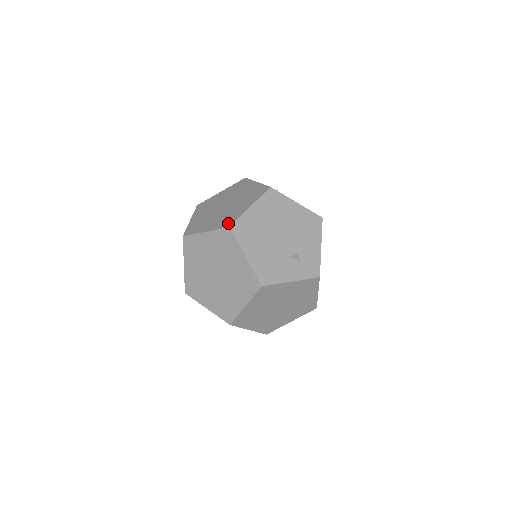
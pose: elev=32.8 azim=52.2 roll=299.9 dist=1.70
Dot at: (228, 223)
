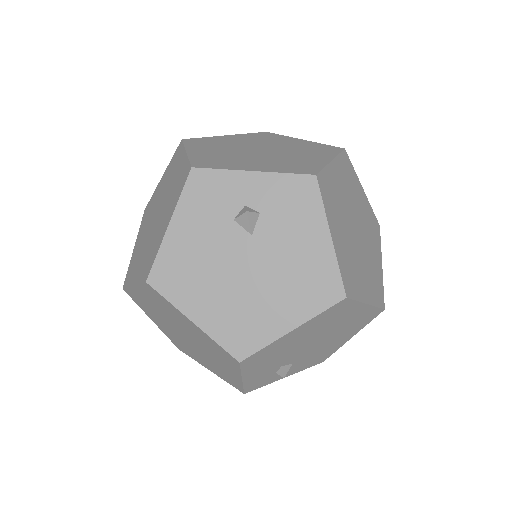
Dot at: occluded
